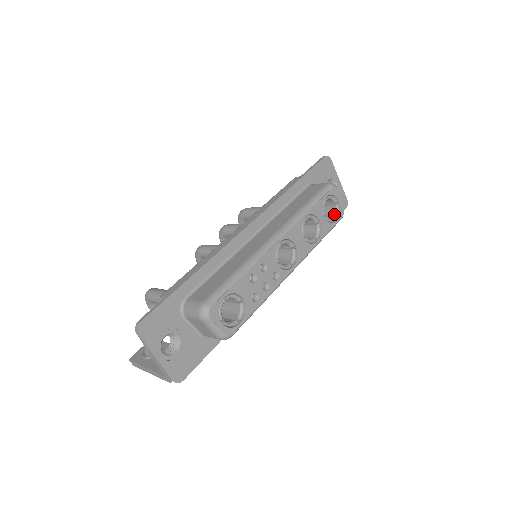
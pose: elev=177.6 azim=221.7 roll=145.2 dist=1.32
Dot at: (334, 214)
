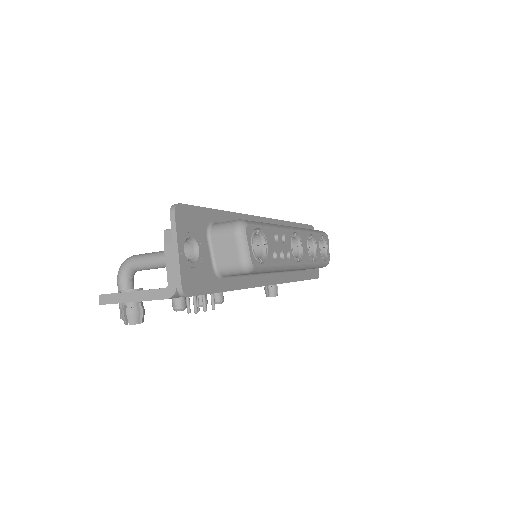
Dot at: (323, 256)
